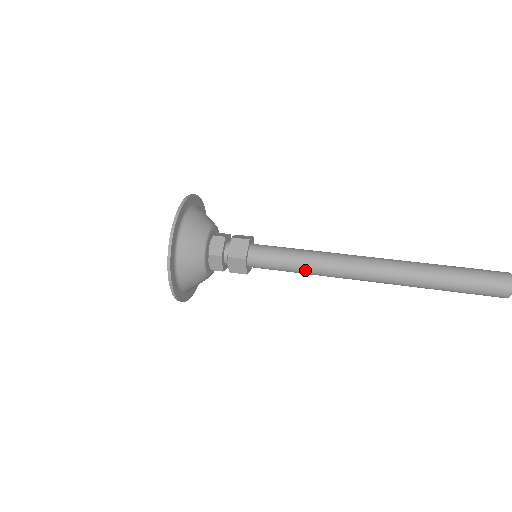
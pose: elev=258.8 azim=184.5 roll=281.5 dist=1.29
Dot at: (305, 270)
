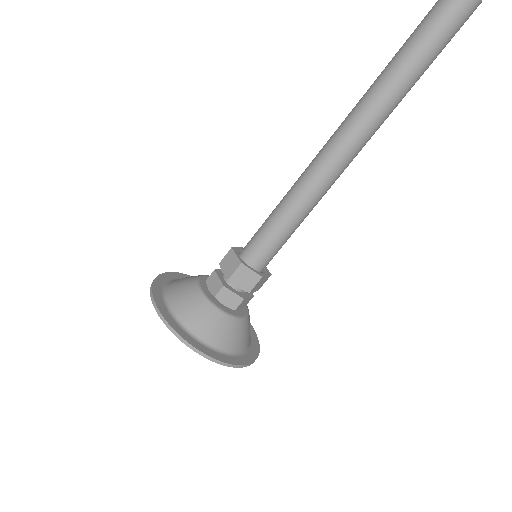
Dot at: (297, 212)
